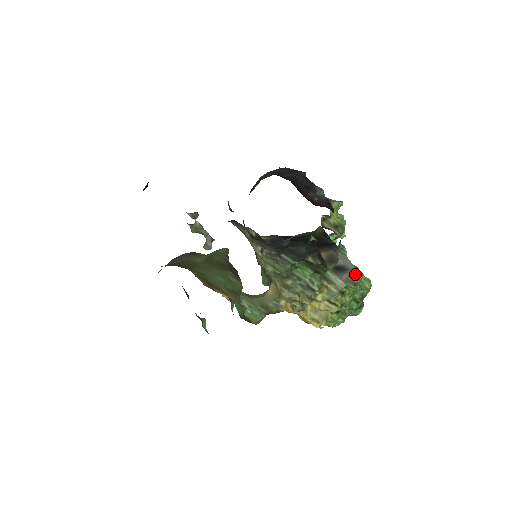
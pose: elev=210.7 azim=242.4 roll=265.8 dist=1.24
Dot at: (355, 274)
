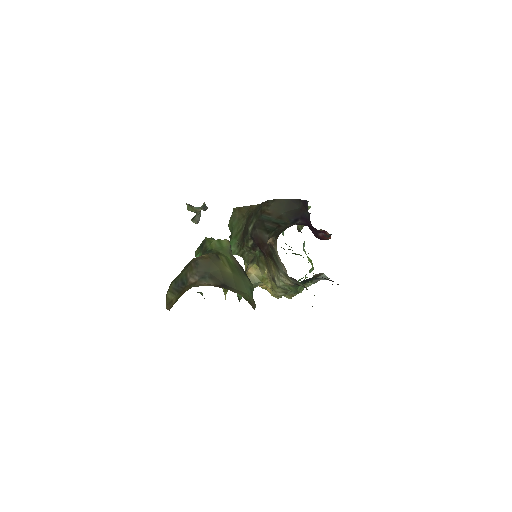
Dot at: occluded
